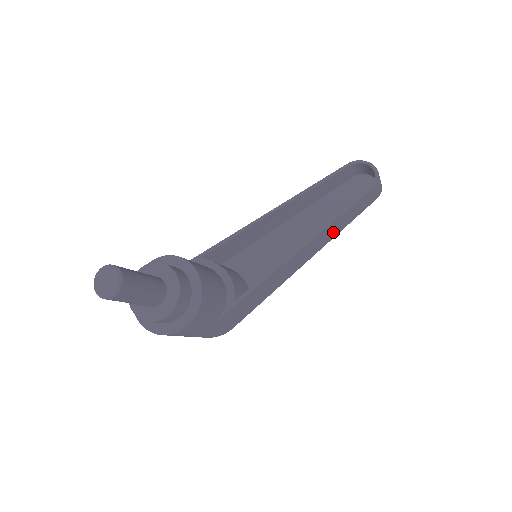
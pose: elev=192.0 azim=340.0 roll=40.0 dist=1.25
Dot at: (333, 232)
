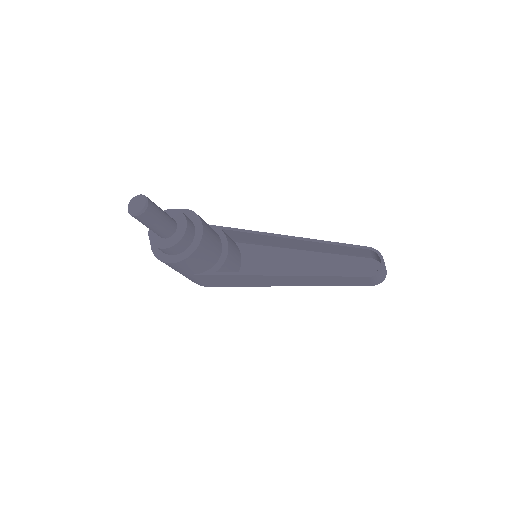
Dot at: (320, 282)
